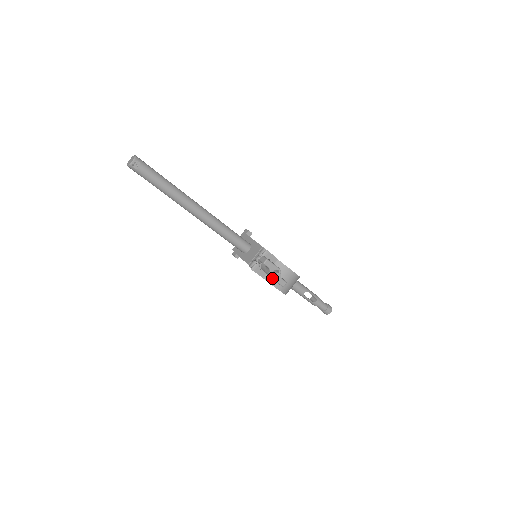
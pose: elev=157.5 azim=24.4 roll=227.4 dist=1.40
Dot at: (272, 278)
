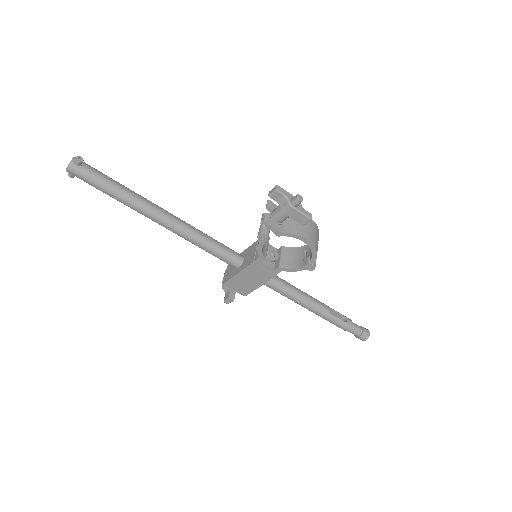
Dot at: (294, 208)
